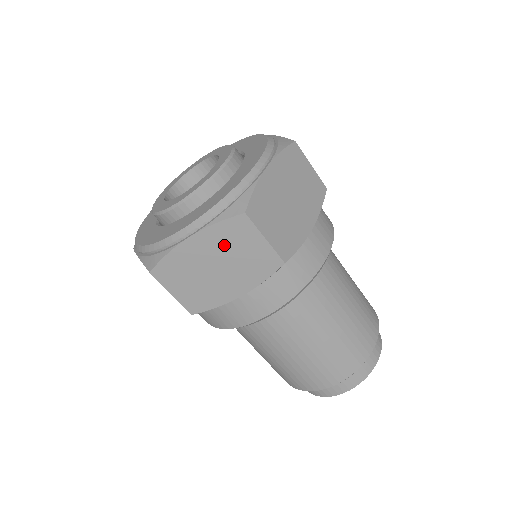
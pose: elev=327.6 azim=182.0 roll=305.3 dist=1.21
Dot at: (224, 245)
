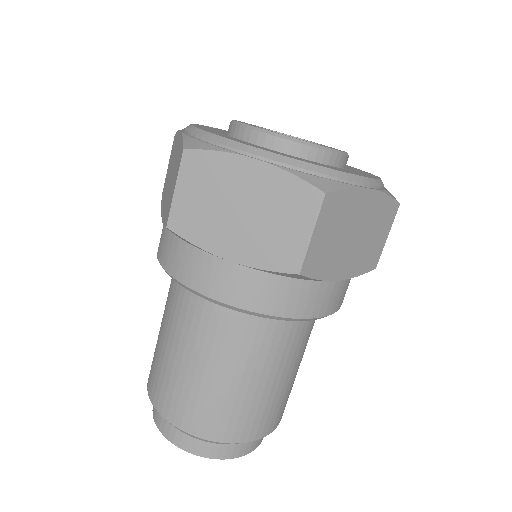
Dot at: (273, 200)
